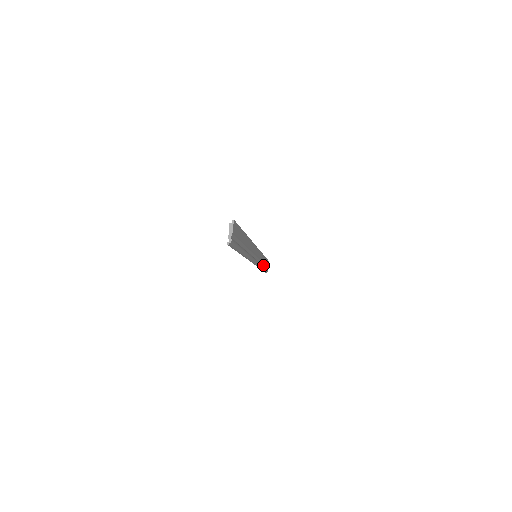
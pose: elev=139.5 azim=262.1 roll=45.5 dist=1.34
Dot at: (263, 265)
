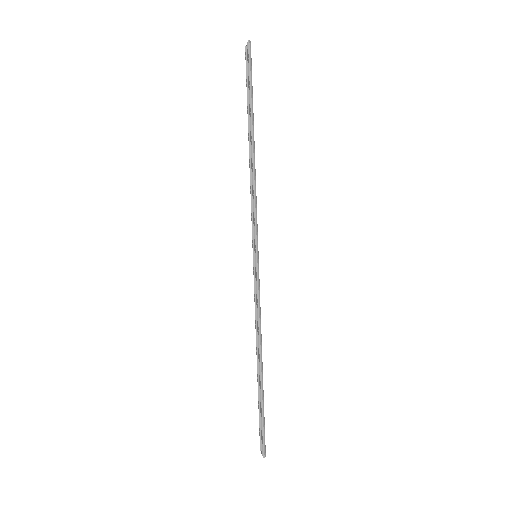
Dot at: (260, 377)
